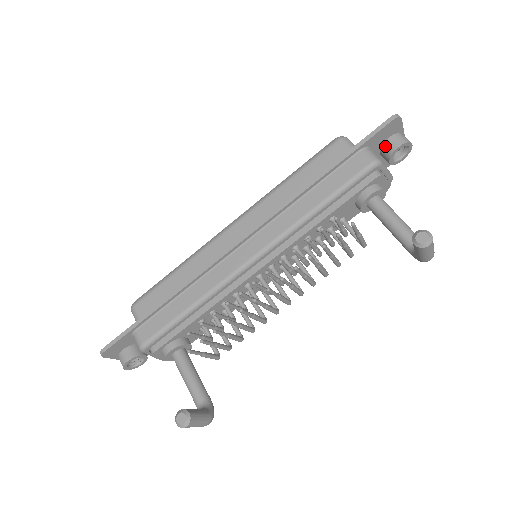
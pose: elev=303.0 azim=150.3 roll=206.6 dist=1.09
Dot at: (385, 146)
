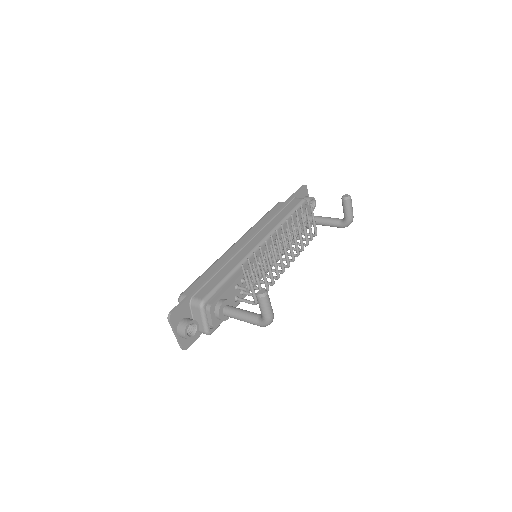
Dot at: occluded
